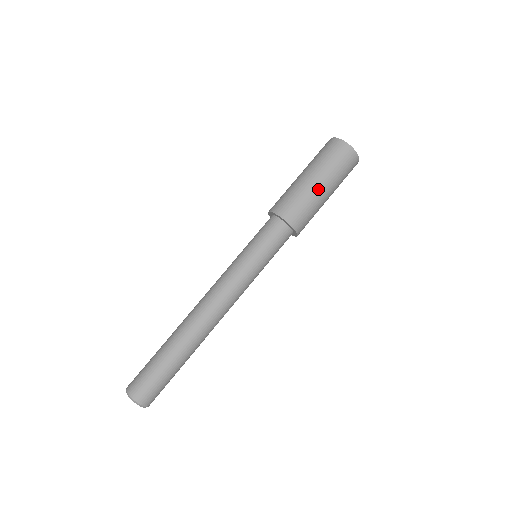
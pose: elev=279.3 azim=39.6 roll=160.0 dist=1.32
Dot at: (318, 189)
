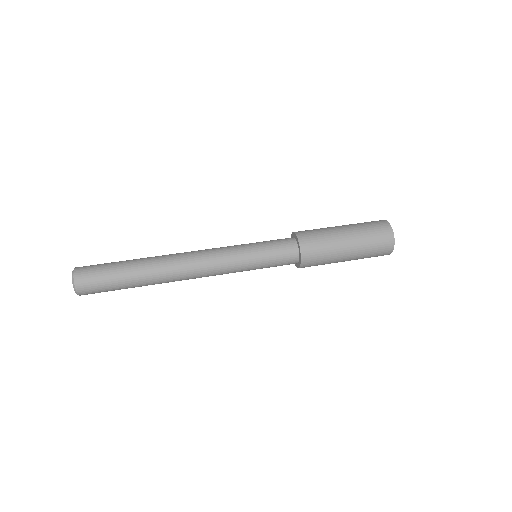
Dot at: (344, 253)
